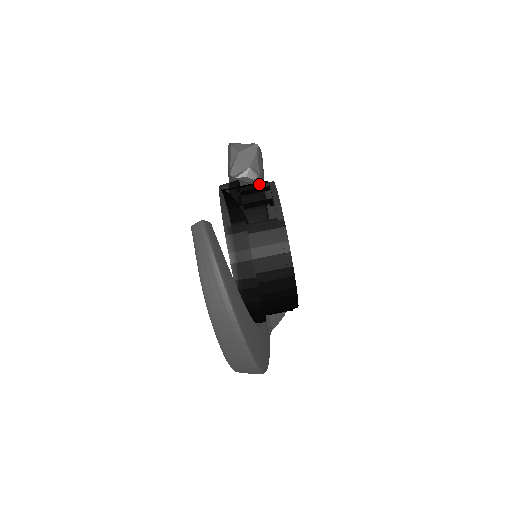
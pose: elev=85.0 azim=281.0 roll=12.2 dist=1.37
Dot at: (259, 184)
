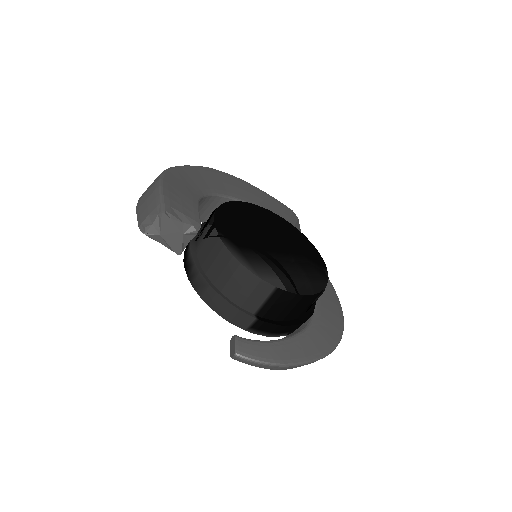
Dot at: (216, 256)
